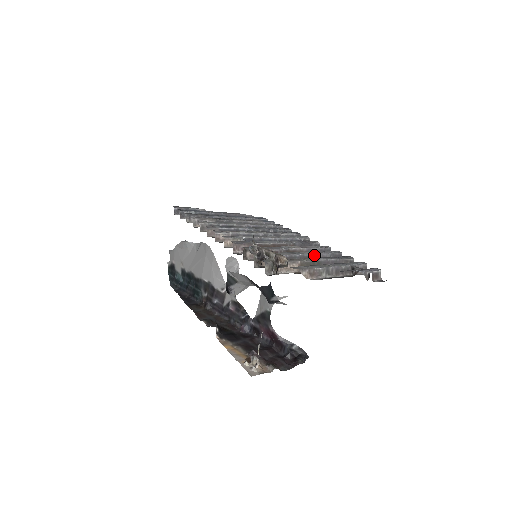
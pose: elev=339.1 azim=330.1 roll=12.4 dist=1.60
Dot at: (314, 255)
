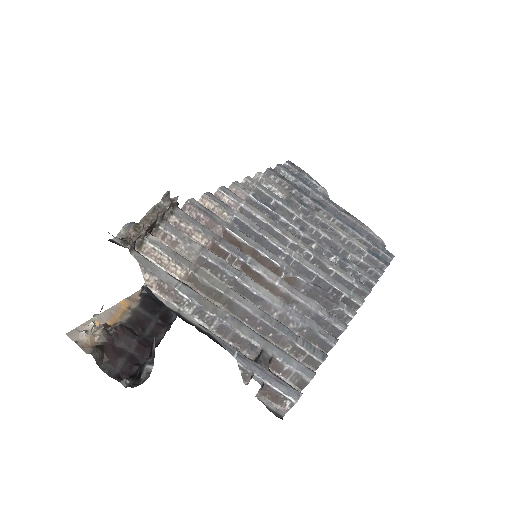
Dot at: (266, 300)
